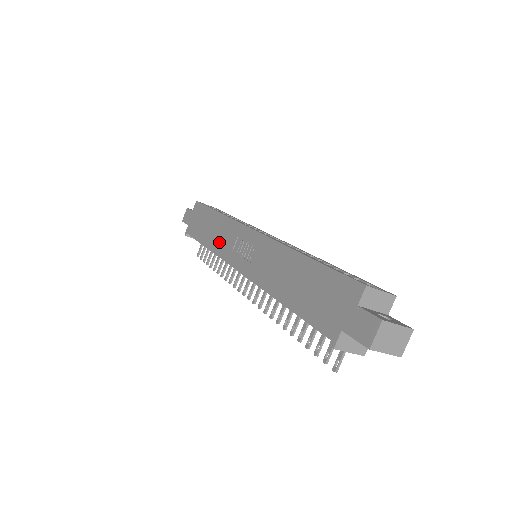
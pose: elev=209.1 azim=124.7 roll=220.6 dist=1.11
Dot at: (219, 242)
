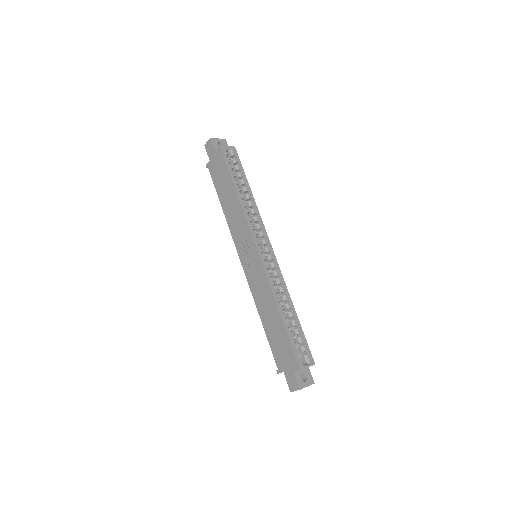
Dot at: (233, 222)
